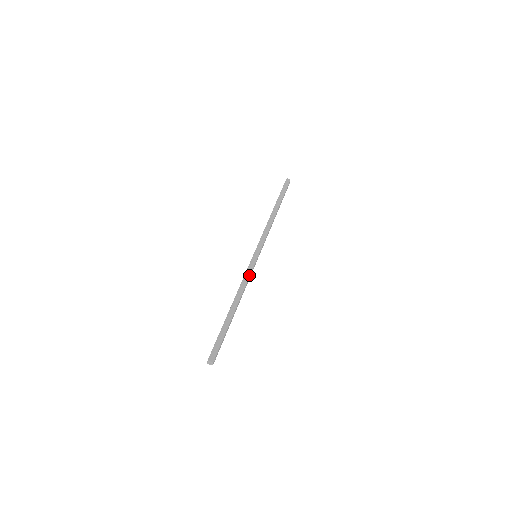
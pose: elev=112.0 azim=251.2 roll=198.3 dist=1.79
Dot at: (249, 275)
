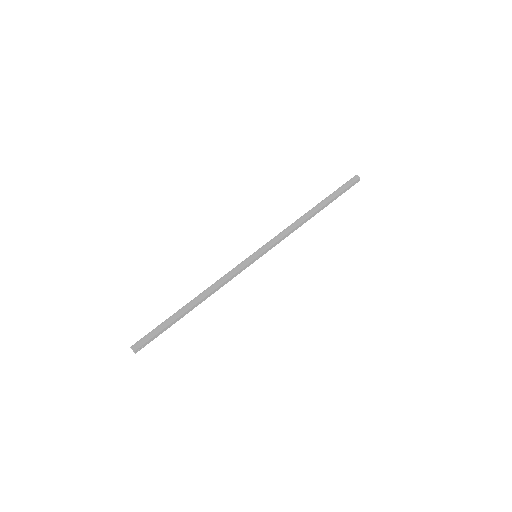
Dot at: (232, 275)
